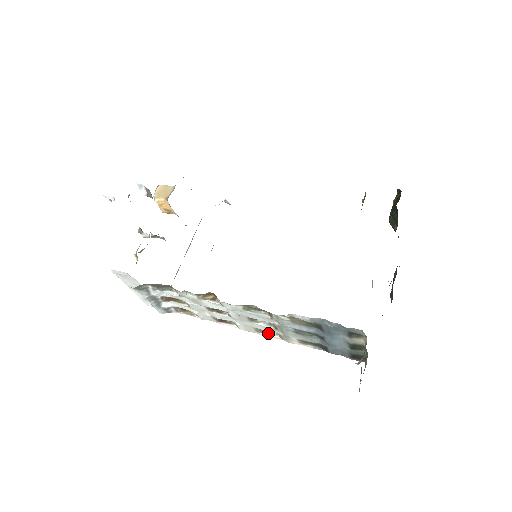
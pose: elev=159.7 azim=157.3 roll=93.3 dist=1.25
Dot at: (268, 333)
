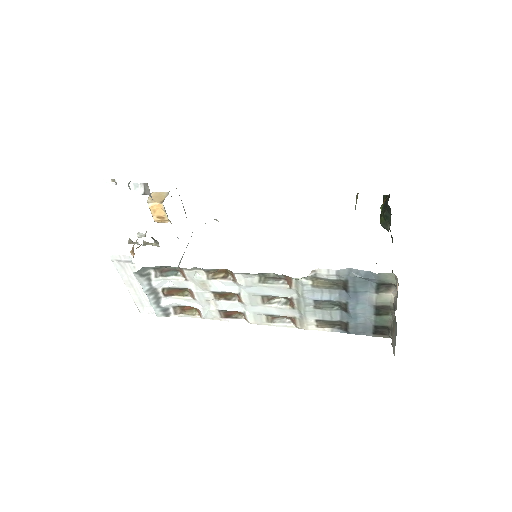
Dot at: (280, 322)
